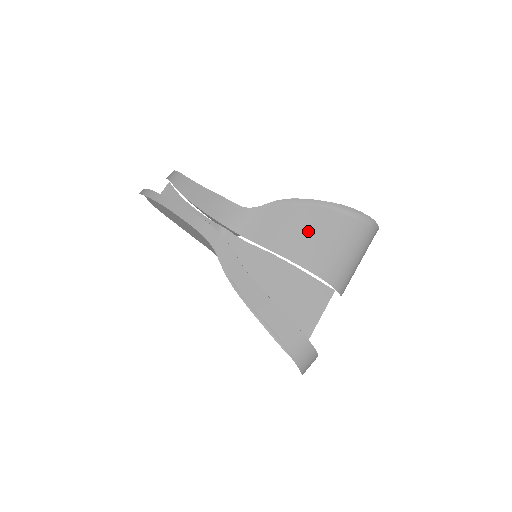
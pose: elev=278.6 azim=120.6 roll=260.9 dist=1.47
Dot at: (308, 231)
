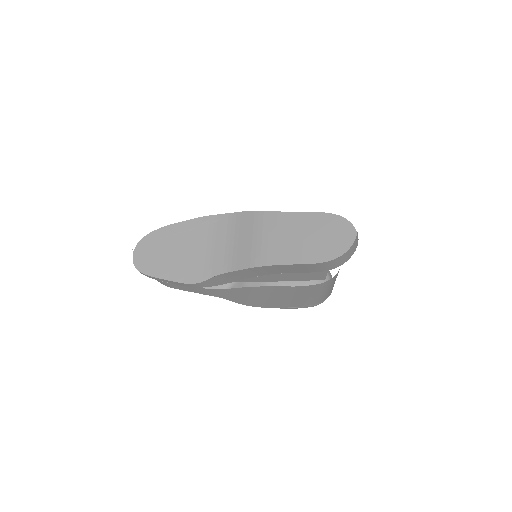
Dot at: occluded
